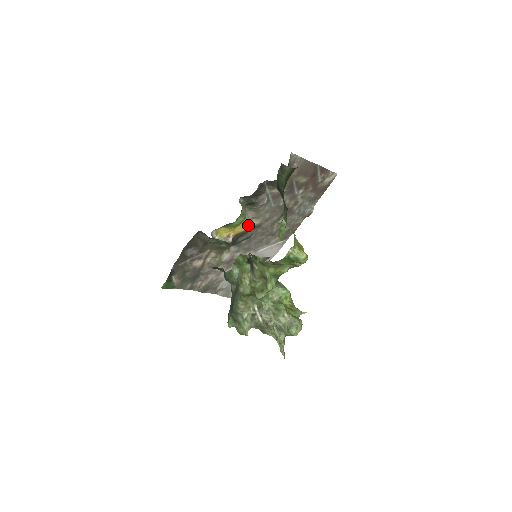
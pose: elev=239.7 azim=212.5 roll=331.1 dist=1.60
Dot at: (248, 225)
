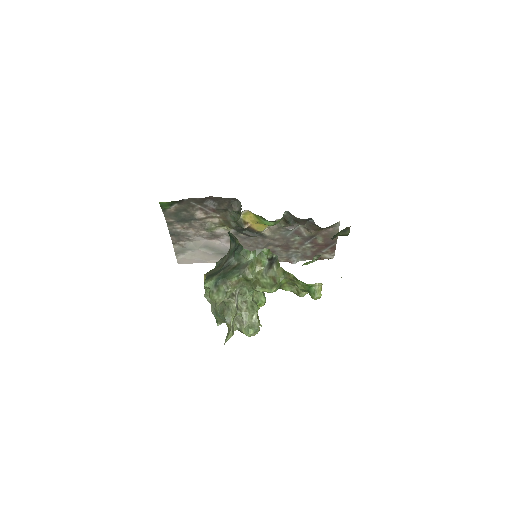
Dot at: (262, 229)
